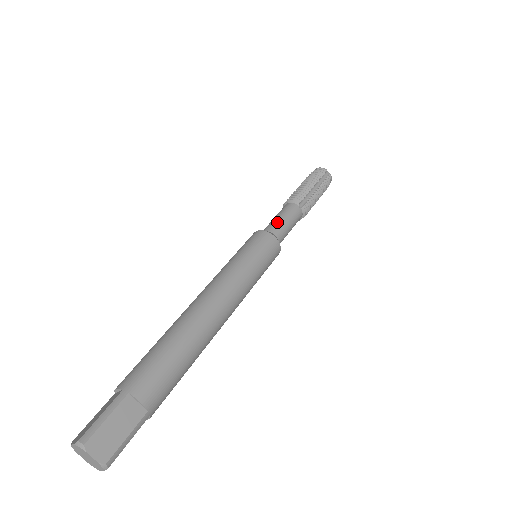
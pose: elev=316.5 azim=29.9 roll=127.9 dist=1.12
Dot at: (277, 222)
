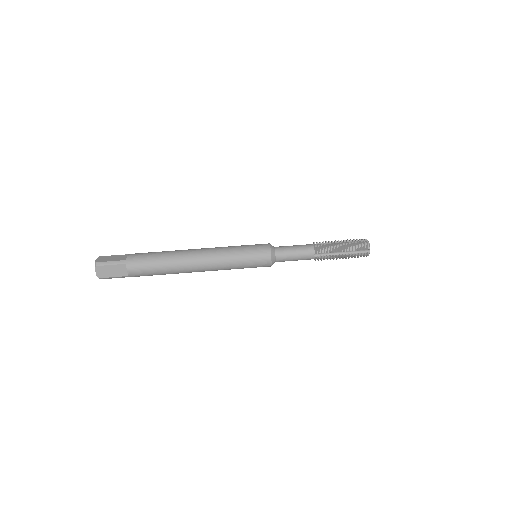
Dot at: (287, 251)
